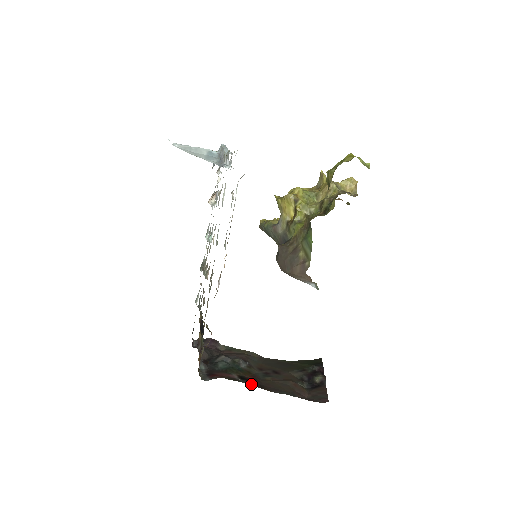
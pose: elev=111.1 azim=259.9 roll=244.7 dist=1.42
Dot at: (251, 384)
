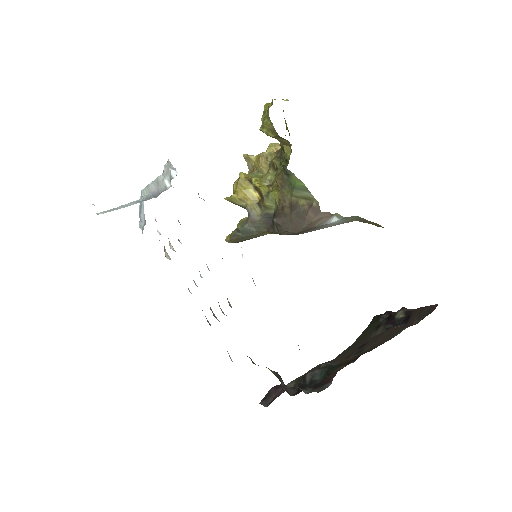
Dot at: occluded
